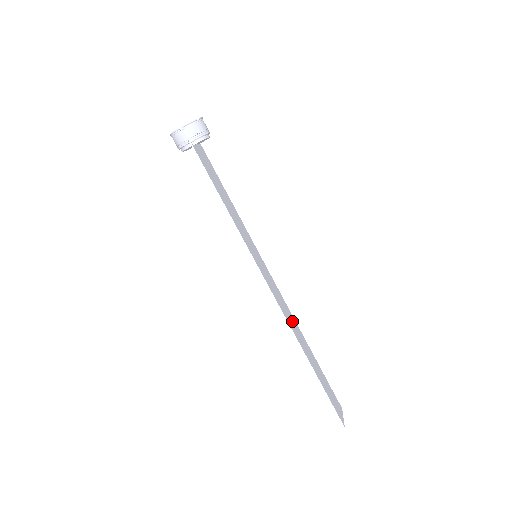
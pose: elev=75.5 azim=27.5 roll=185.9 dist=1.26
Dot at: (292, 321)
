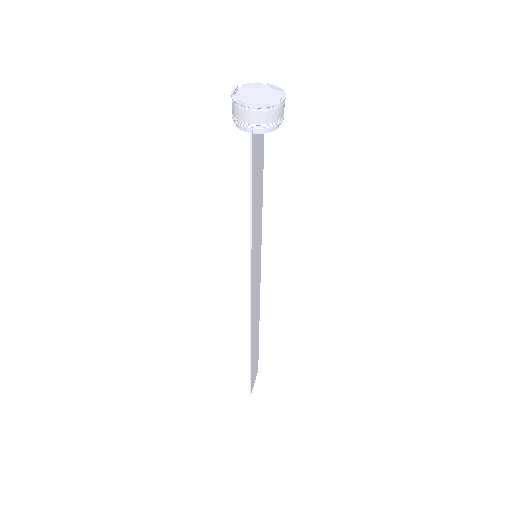
Dot at: (256, 313)
